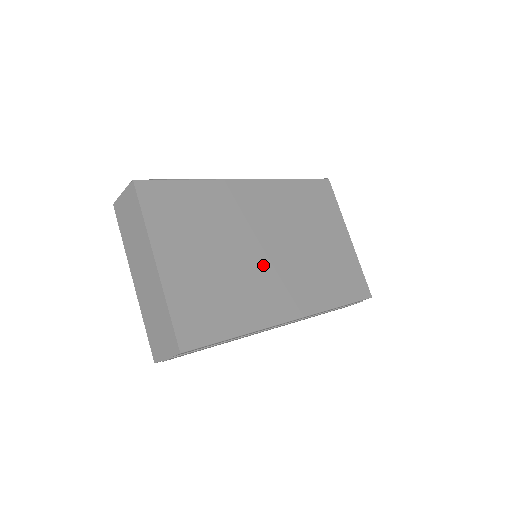
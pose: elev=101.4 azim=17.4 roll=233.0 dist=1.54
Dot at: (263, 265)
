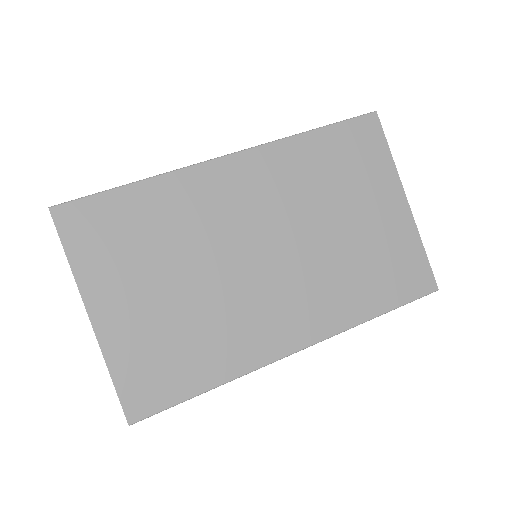
Dot at: (252, 283)
